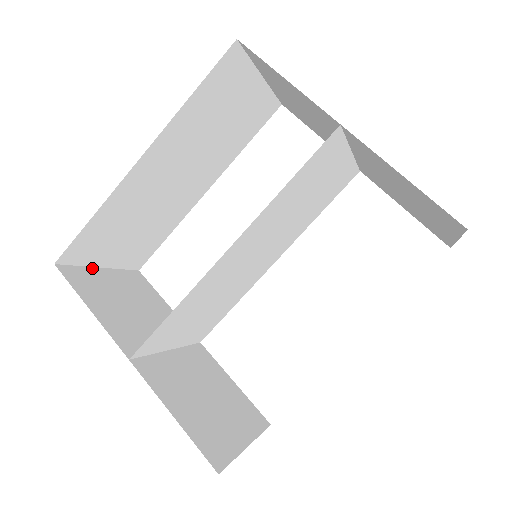
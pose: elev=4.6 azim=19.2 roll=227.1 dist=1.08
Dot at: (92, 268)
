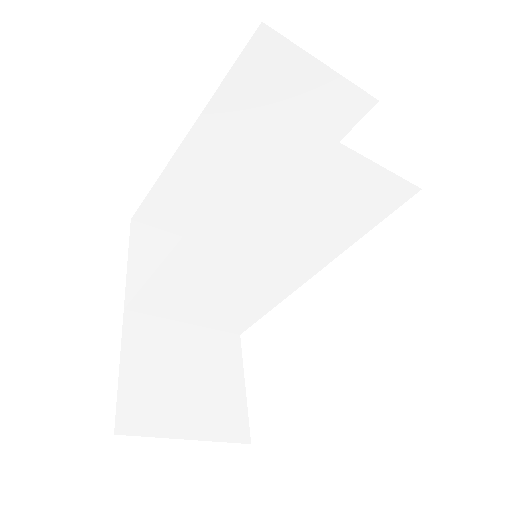
Dot at: (171, 234)
